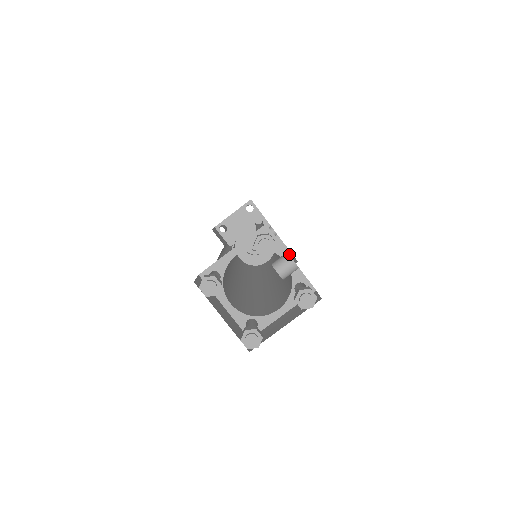
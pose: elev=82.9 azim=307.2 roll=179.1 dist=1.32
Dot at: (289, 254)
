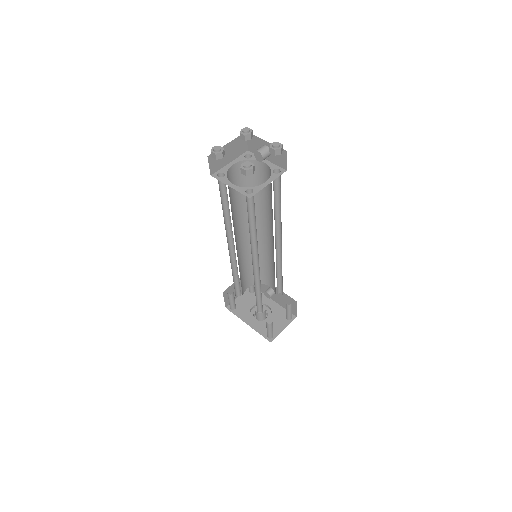
Dot at: occluded
